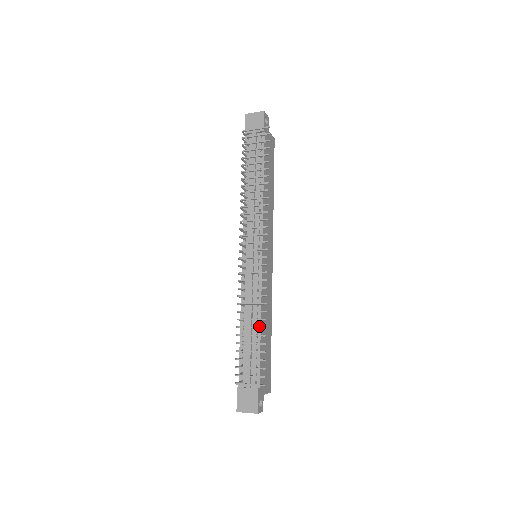
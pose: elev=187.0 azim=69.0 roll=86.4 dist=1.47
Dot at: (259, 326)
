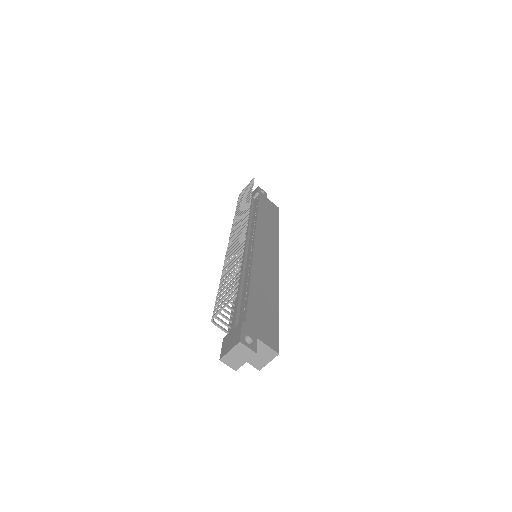
Dot at: (248, 281)
